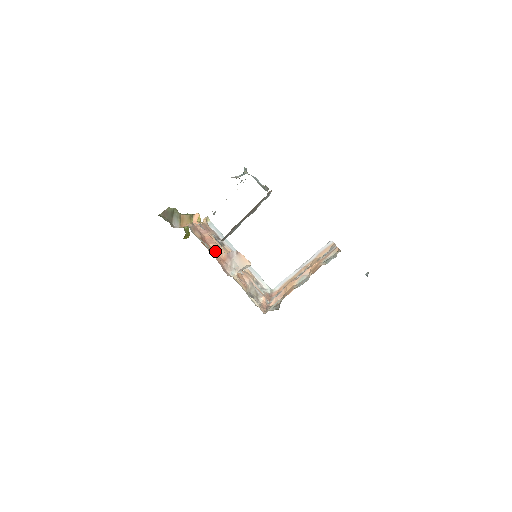
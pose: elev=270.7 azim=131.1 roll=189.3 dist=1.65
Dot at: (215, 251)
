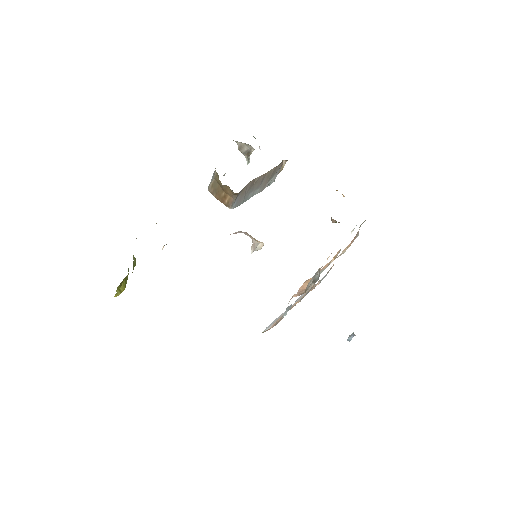
Dot at: occluded
